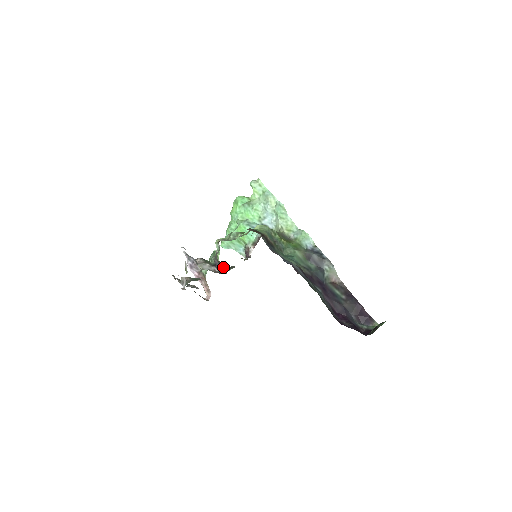
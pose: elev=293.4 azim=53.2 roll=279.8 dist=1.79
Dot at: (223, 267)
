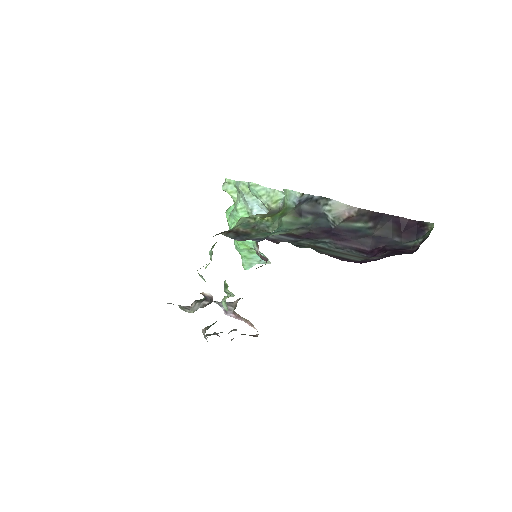
Dot at: (207, 296)
